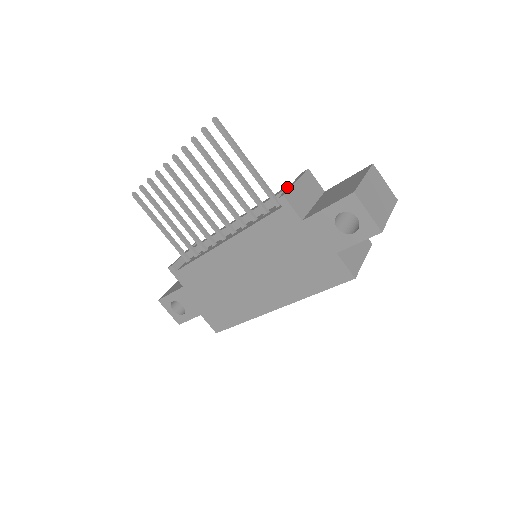
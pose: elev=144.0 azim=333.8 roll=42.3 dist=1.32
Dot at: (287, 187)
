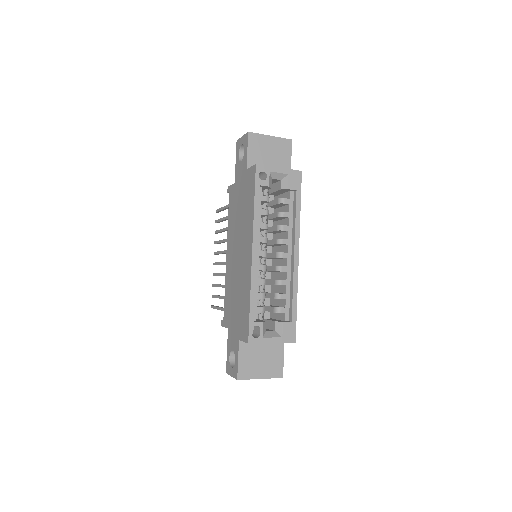
Dot at: occluded
